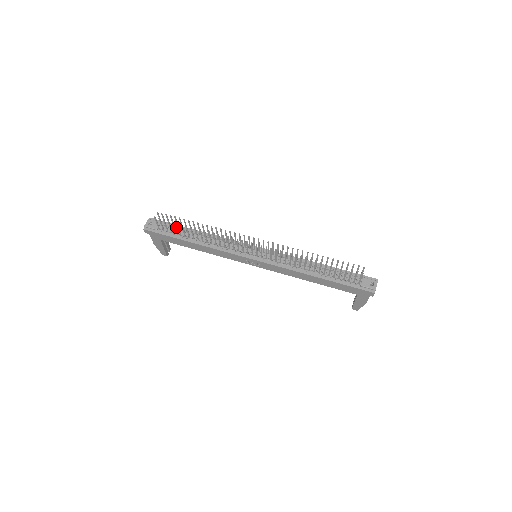
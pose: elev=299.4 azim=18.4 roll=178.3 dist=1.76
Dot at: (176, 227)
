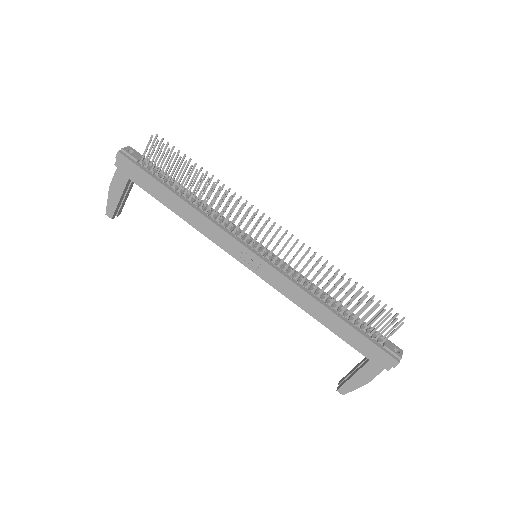
Dot at: (163, 173)
